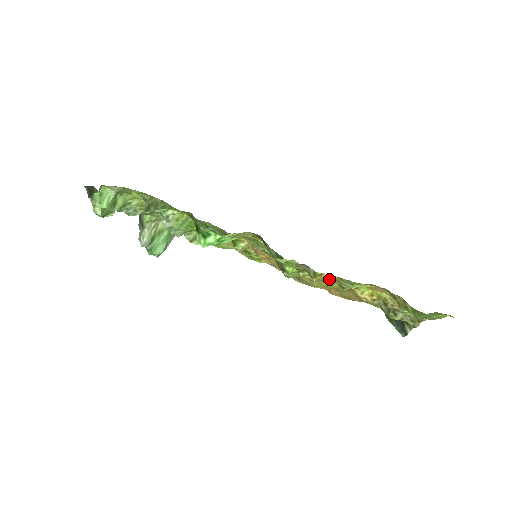
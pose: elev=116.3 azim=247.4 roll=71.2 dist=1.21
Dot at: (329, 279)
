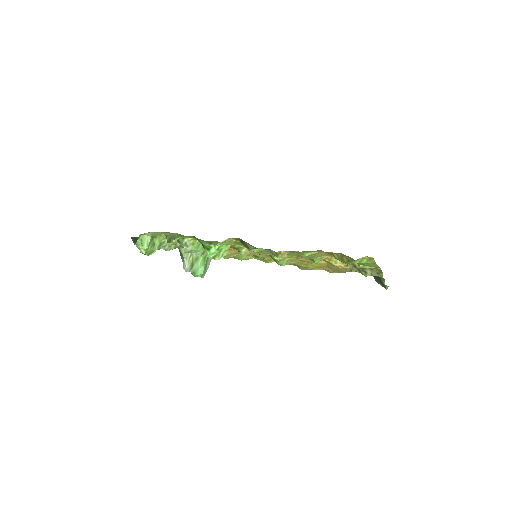
Dot at: (300, 257)
